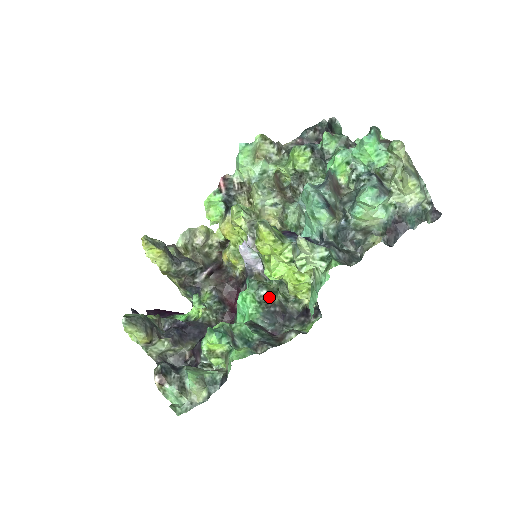
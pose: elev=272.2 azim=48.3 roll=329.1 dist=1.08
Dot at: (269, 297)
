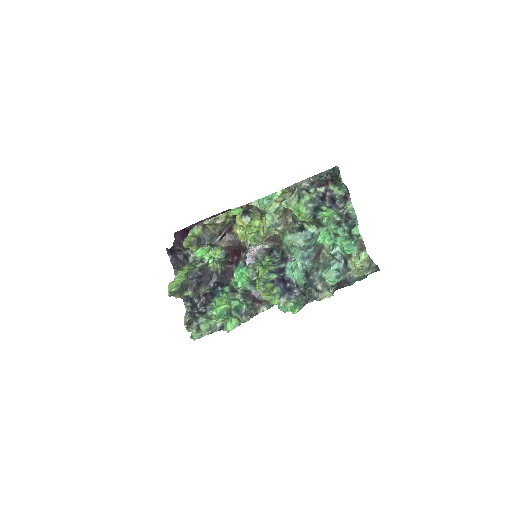
Dot at: occluded
